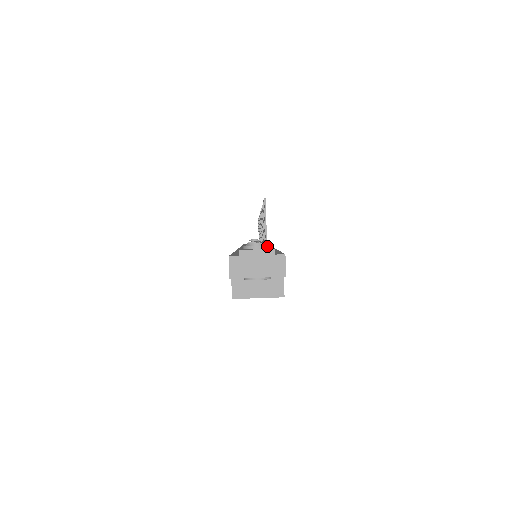
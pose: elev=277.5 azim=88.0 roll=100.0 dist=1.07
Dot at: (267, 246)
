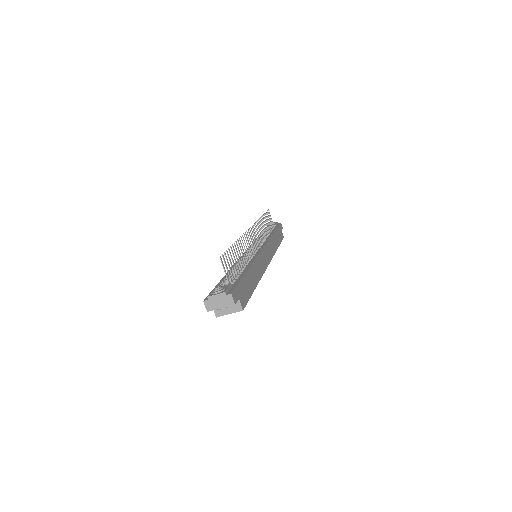
Dot at: (222, 290)
